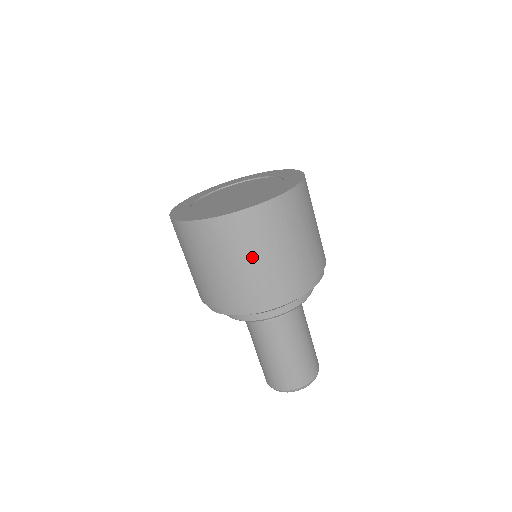
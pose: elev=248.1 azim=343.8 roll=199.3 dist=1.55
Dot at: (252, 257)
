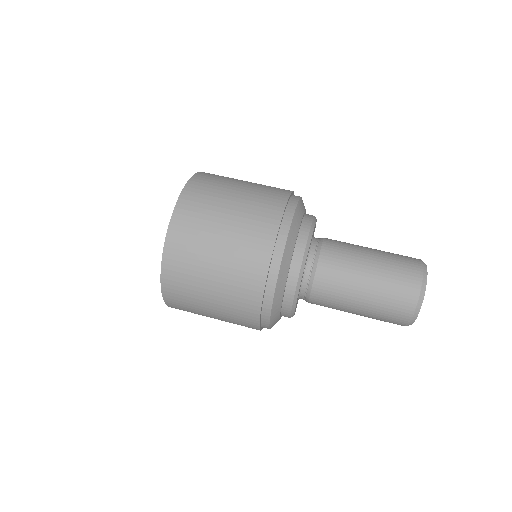
Dot at: (215, 247)
